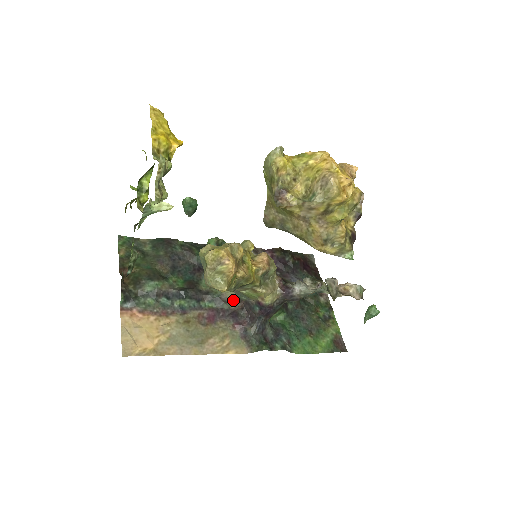
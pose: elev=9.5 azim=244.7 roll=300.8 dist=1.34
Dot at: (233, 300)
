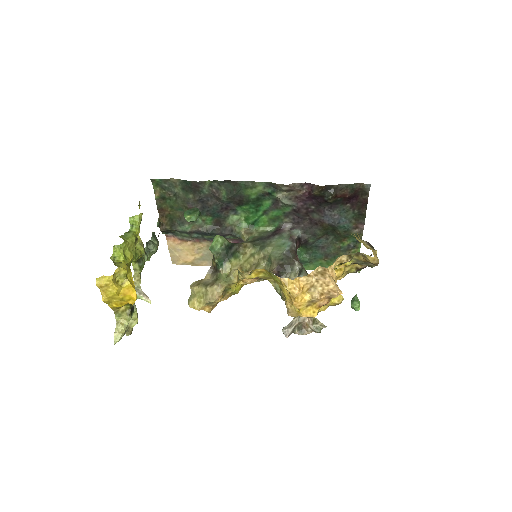
Dot at: occluded
